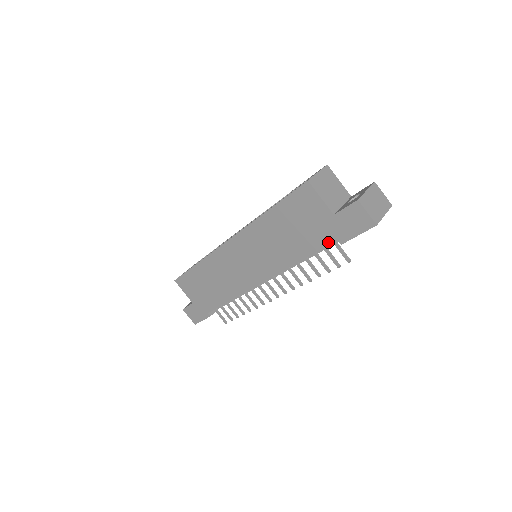
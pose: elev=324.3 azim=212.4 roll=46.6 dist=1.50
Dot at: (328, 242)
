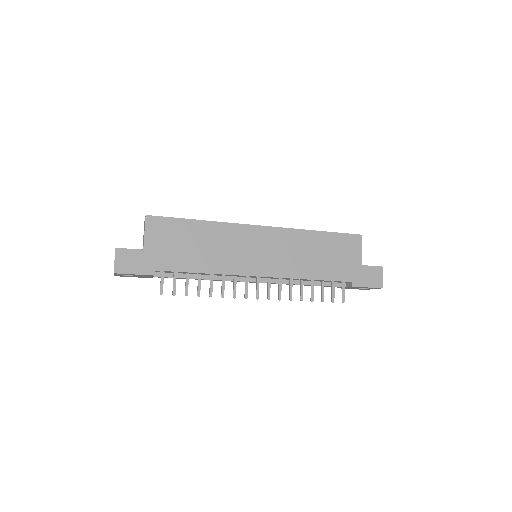
Dot at: (345, 279)
